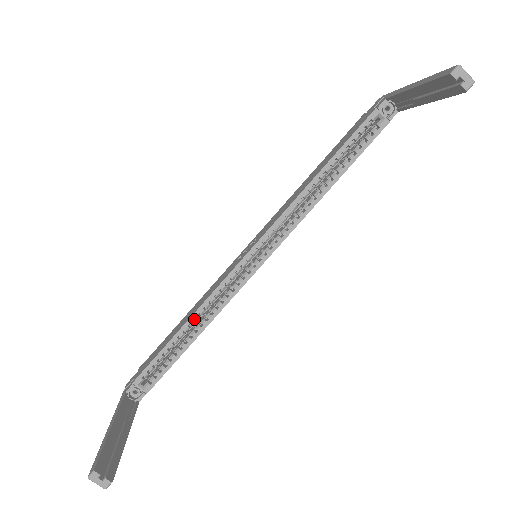
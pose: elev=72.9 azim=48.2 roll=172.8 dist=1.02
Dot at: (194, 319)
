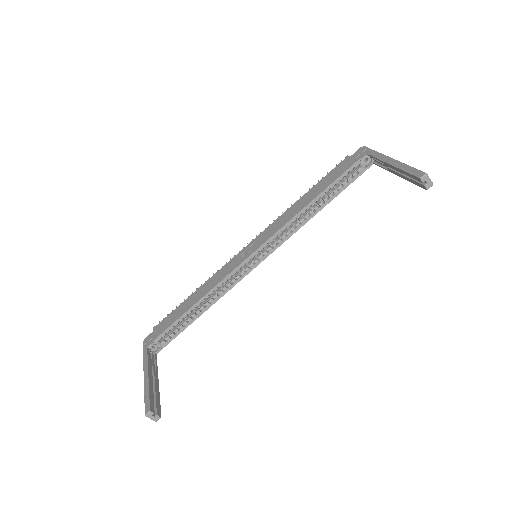
Dot at: (204, 298)
